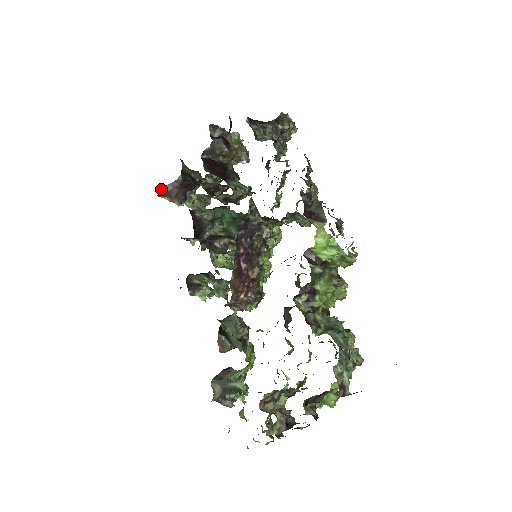
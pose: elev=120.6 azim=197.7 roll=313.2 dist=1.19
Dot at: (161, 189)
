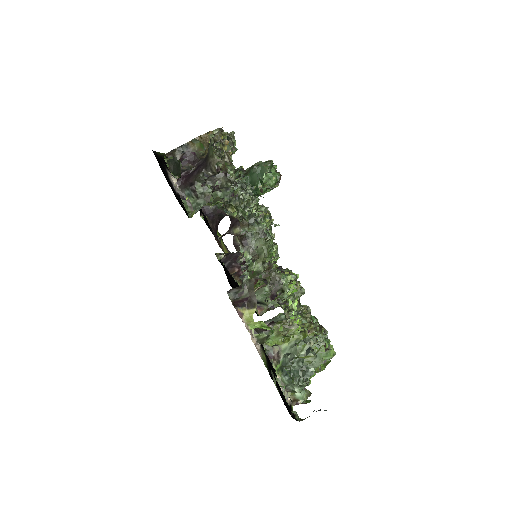
Dot at: occluded
